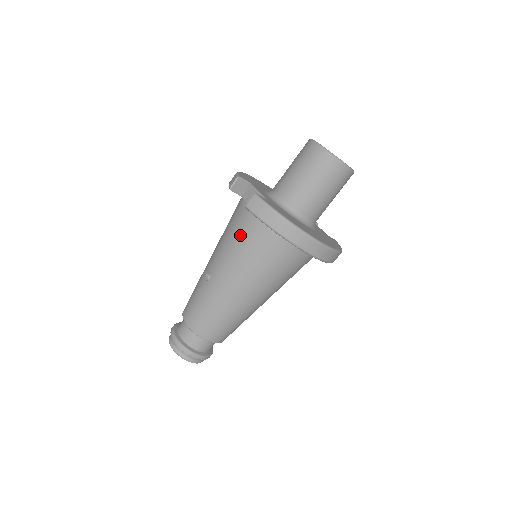
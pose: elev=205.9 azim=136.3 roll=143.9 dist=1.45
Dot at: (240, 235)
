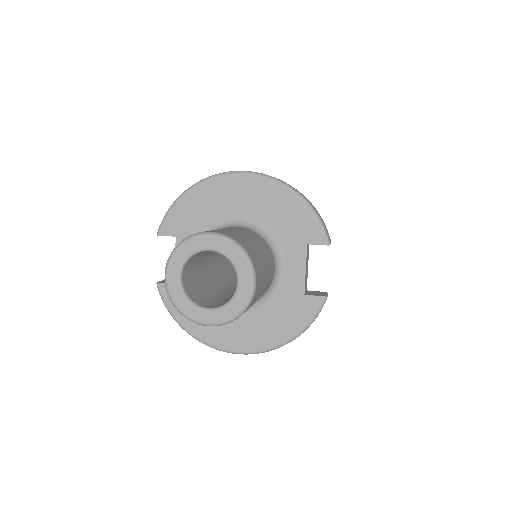
Dot at: occluded
